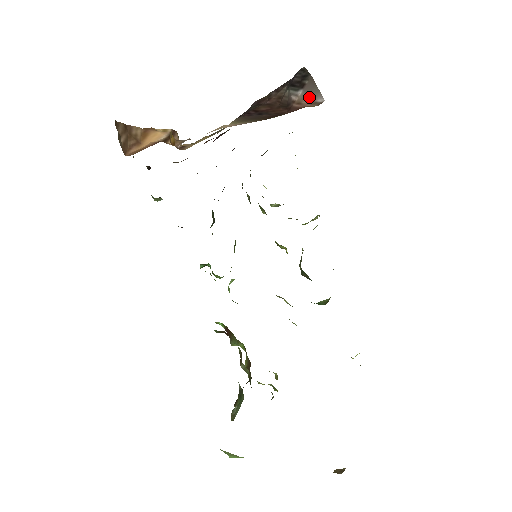
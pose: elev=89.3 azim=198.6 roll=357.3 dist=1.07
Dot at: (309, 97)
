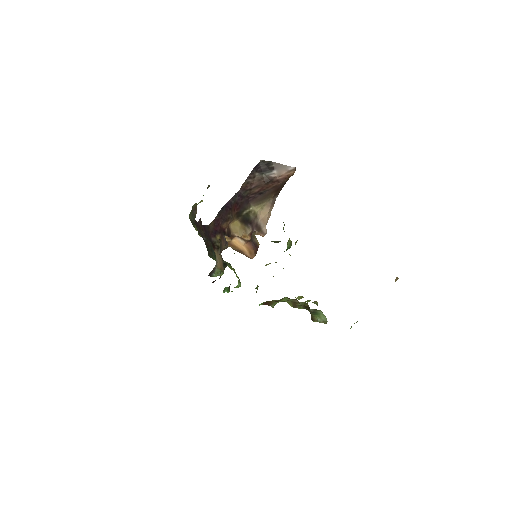
Dot at: (283, 171)
